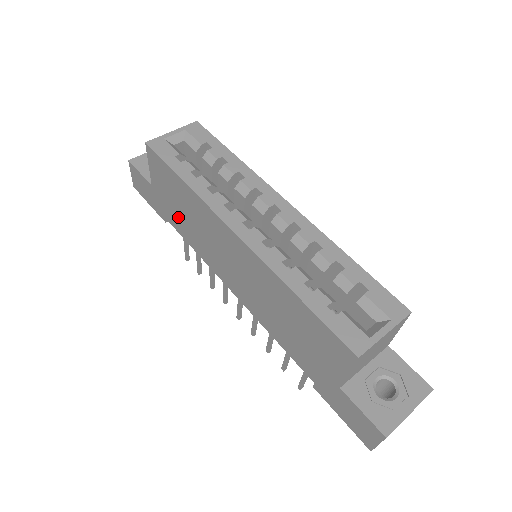
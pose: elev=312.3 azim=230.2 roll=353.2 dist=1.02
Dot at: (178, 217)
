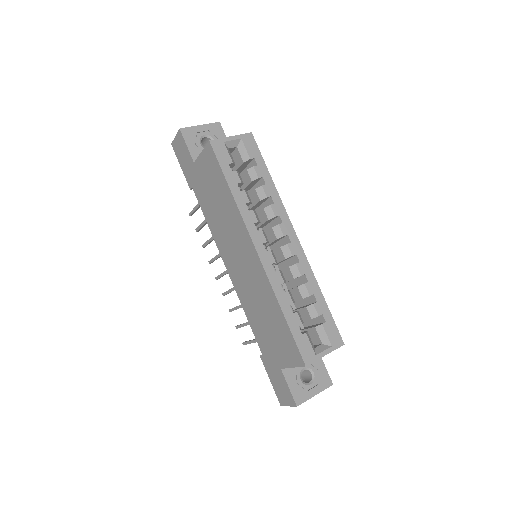
Dot at: (207, 199)
